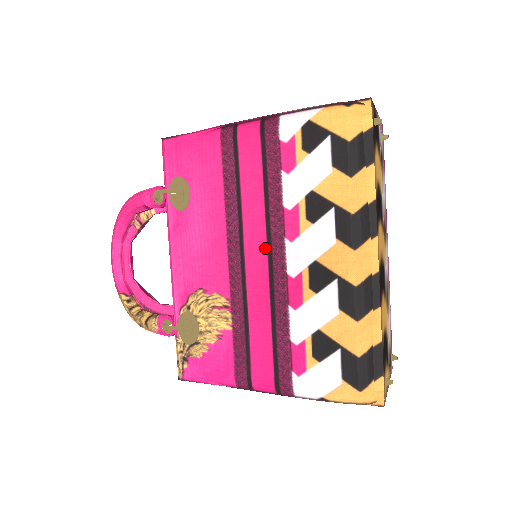
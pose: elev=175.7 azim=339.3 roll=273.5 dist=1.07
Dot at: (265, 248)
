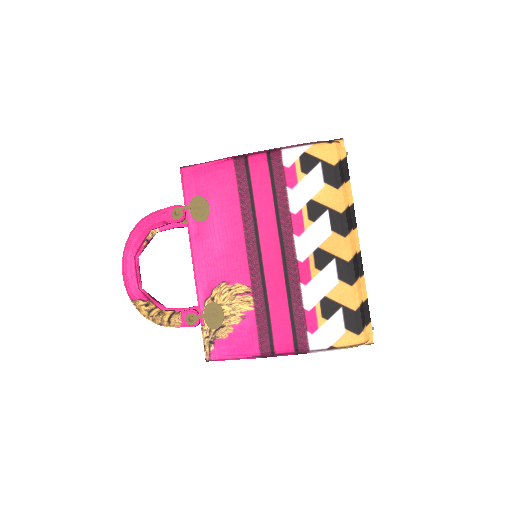
Dot at: (278, 243)
